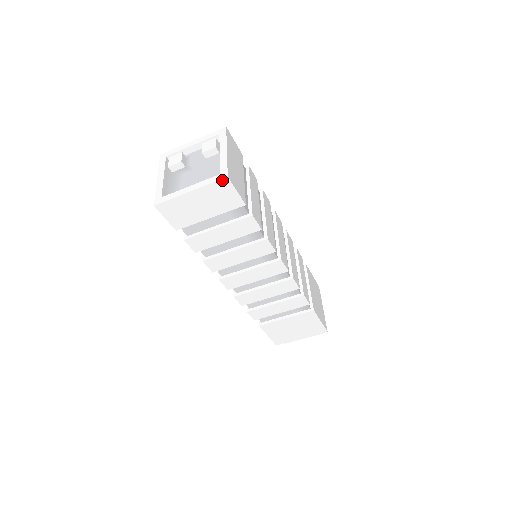
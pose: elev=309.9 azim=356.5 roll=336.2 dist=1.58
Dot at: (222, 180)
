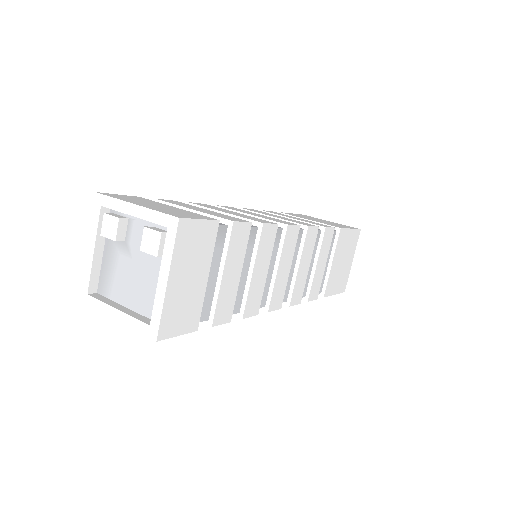
Dot at: (151, 337)
